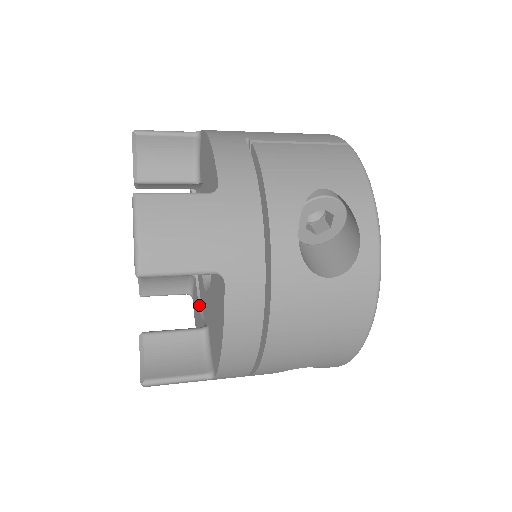
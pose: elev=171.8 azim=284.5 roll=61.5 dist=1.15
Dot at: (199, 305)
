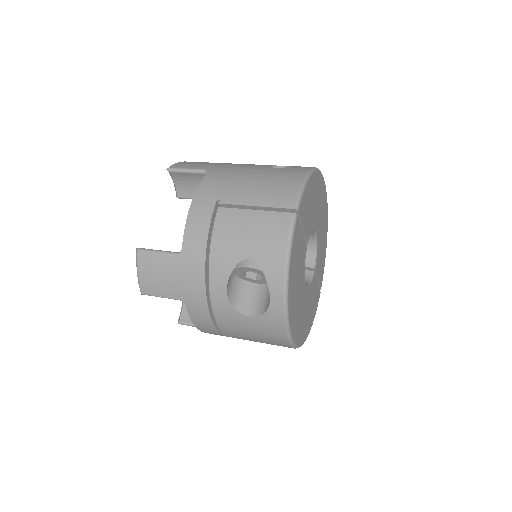
Dot at: occluded
